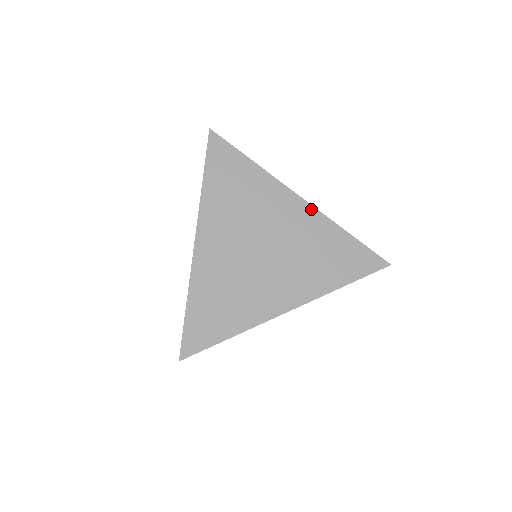
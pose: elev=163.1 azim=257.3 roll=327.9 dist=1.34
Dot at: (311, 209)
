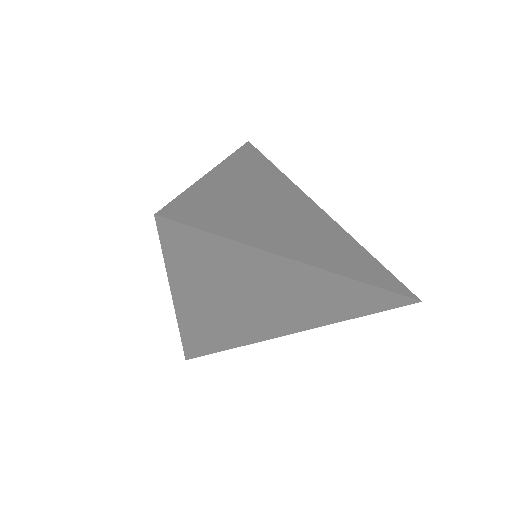
Dot at: (326, 274)
